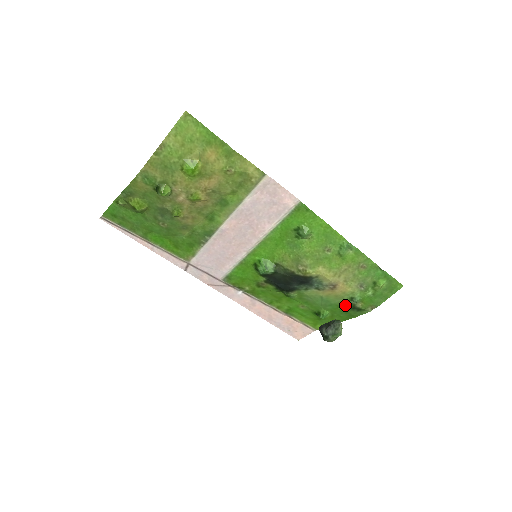
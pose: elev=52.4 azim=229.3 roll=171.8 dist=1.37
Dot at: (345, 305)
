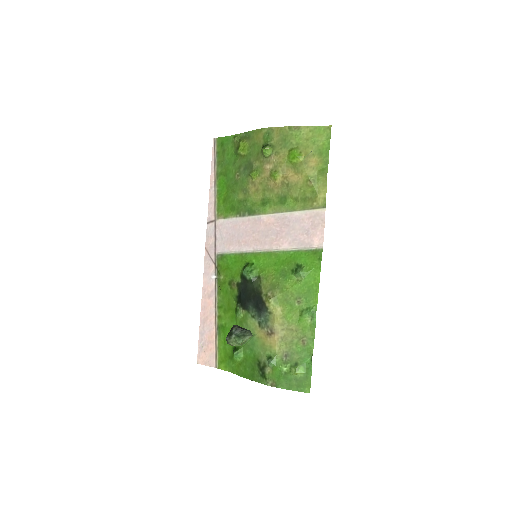
Dot at: (260, 360)
